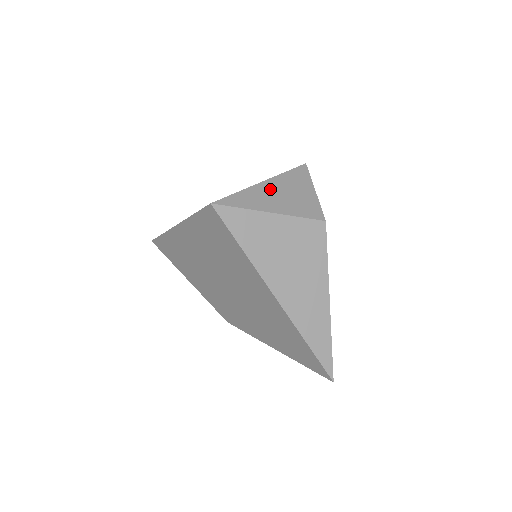
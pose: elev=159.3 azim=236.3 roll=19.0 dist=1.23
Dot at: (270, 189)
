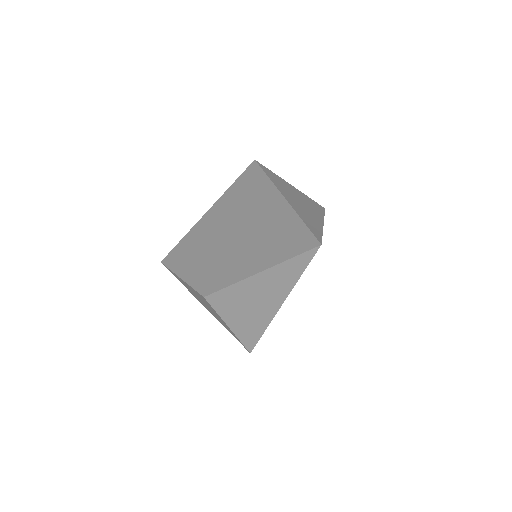
Dot at: occluded
